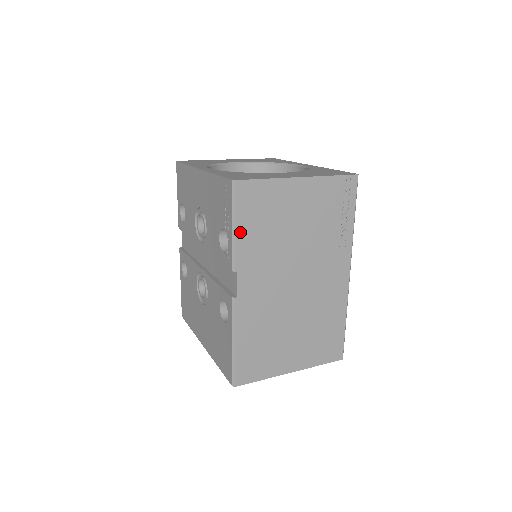
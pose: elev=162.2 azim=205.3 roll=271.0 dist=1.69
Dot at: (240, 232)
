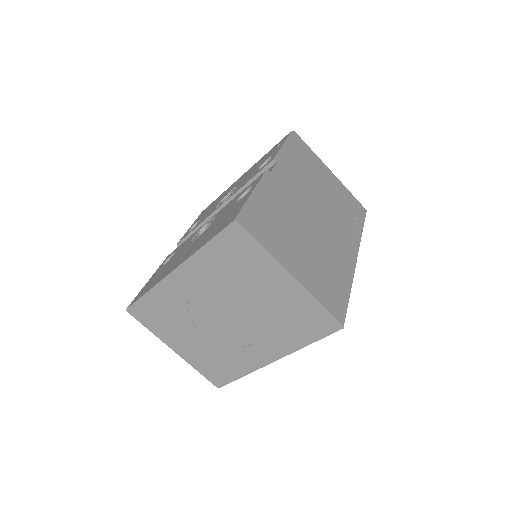
Dot at: (288, 149)
